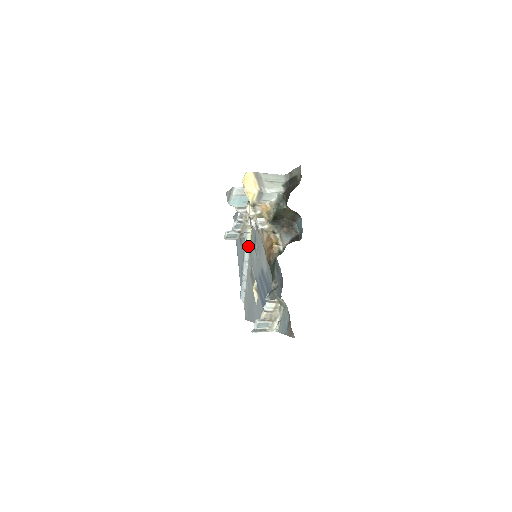
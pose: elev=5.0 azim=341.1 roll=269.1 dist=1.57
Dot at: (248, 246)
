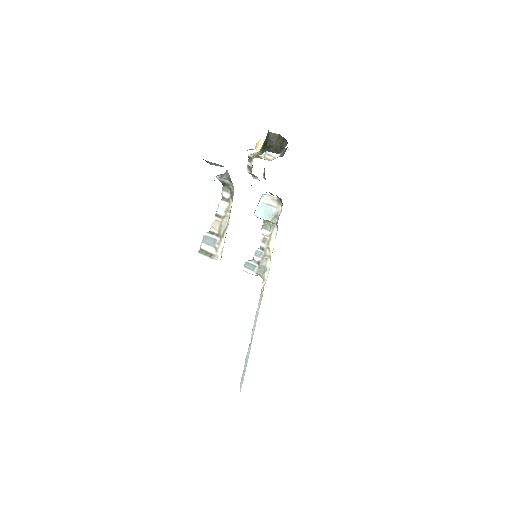
Dot at: (263, 287)
